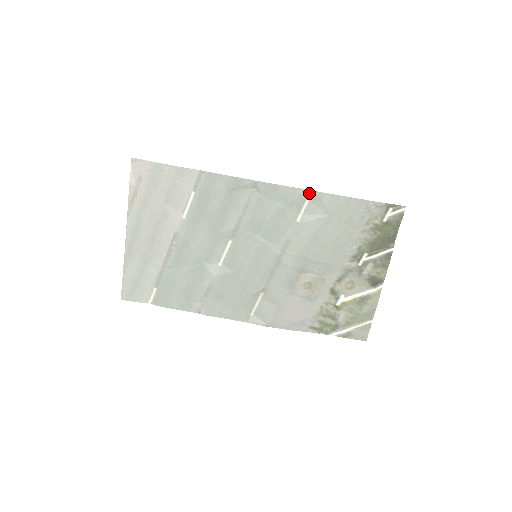
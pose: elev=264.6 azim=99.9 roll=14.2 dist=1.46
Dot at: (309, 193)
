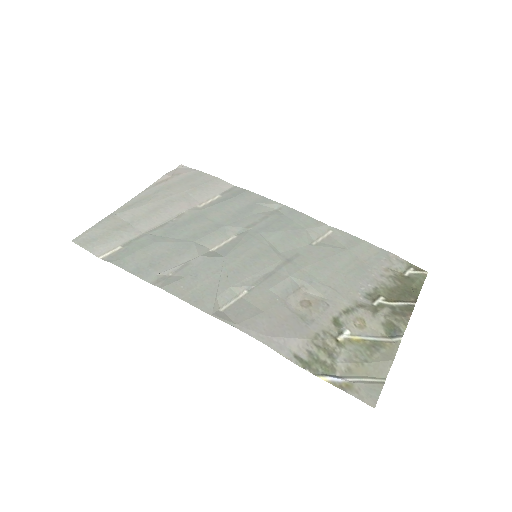
Dot at: (330, 229)
